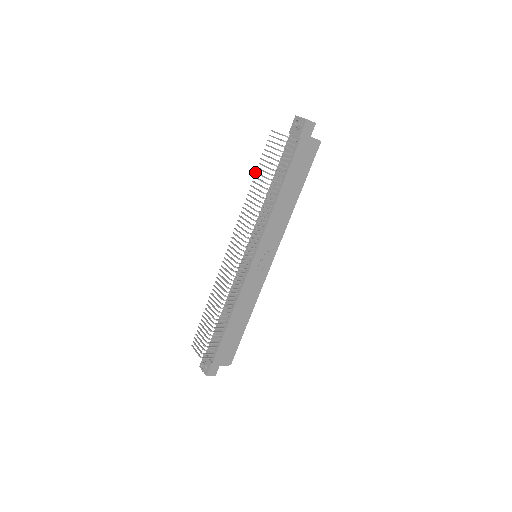
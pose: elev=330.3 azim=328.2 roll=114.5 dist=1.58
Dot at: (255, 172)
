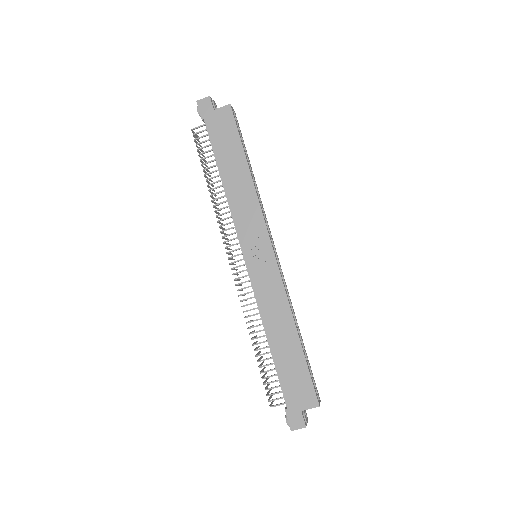
Dot at: occluded
